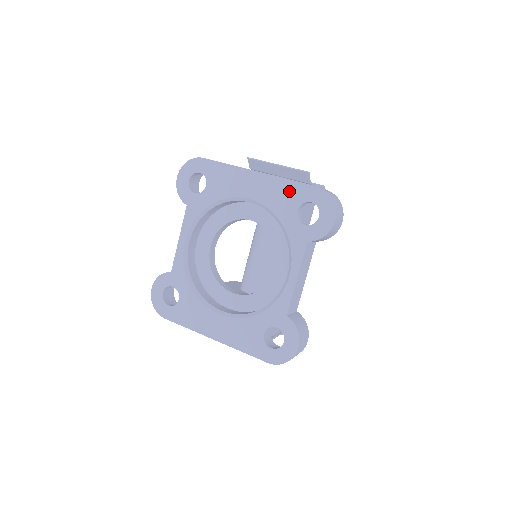
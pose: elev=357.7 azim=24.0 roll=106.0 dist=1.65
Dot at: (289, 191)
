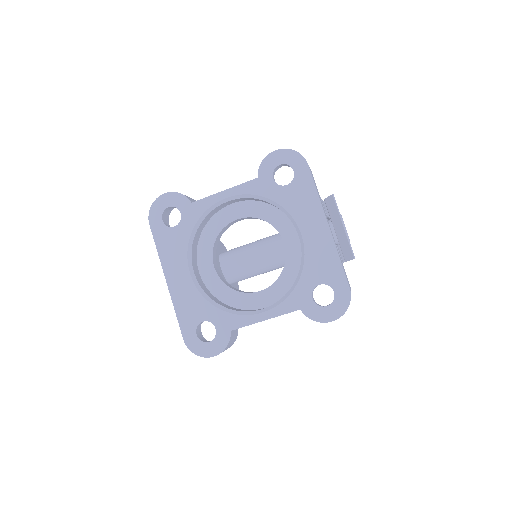
Dot at: (331, 266)
